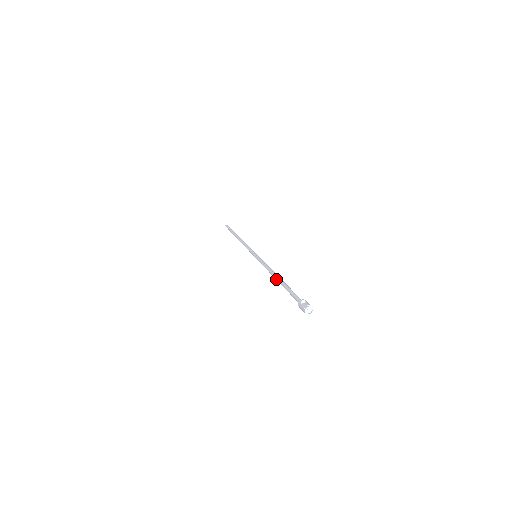
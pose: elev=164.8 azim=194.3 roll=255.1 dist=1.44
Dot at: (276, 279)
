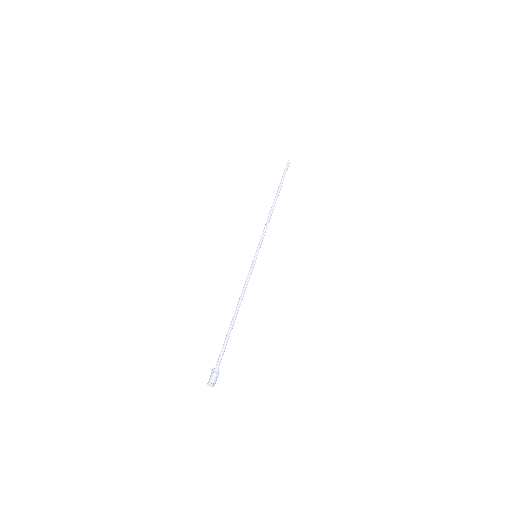
Dot at: (234, 314)
